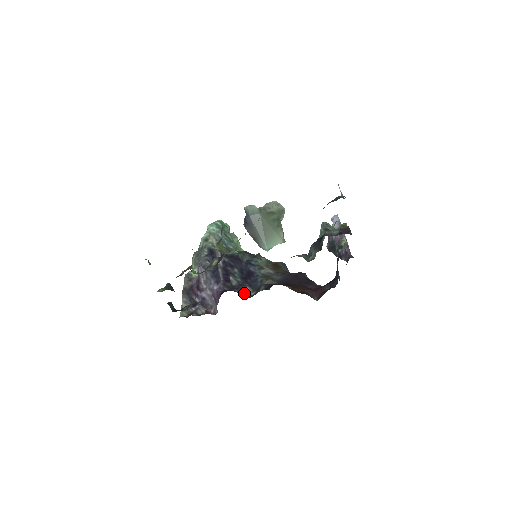
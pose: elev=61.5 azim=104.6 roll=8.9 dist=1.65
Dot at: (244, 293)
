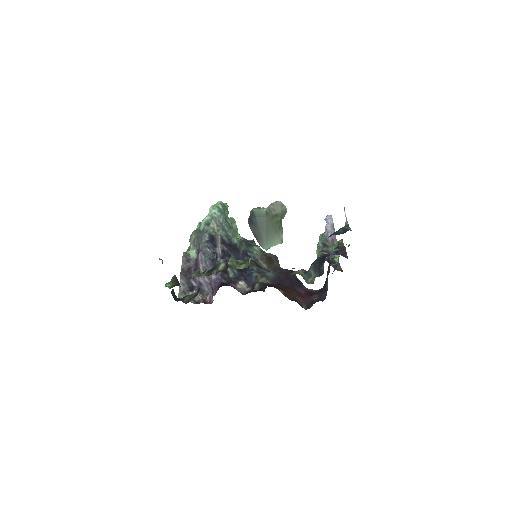
Dot at: (240, 288)
